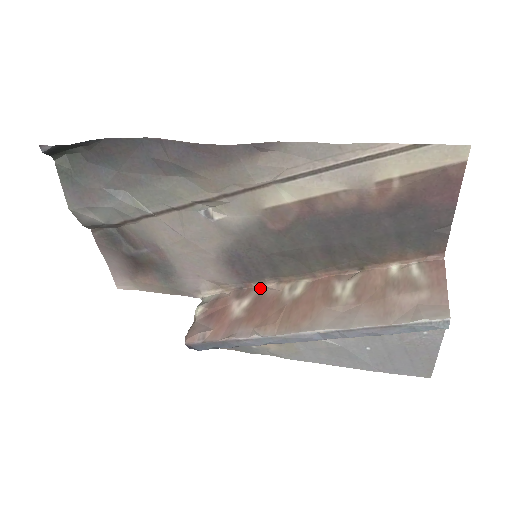
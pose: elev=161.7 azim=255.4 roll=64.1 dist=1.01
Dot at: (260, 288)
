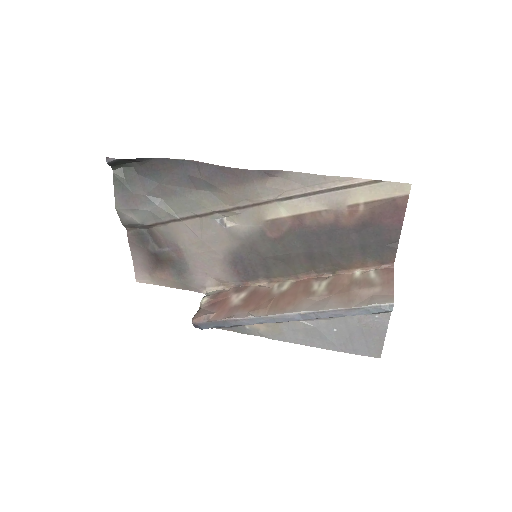
Dot at: (255, 286)
